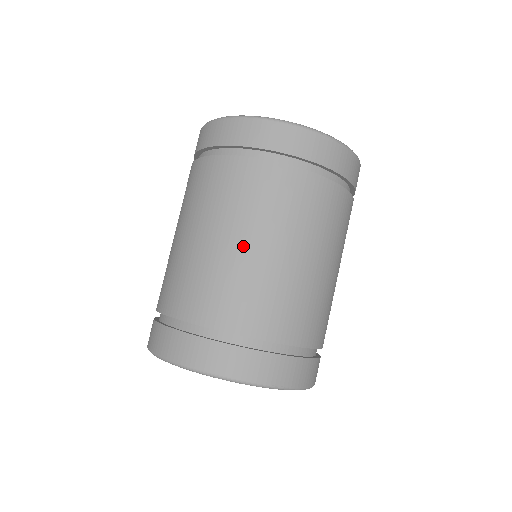
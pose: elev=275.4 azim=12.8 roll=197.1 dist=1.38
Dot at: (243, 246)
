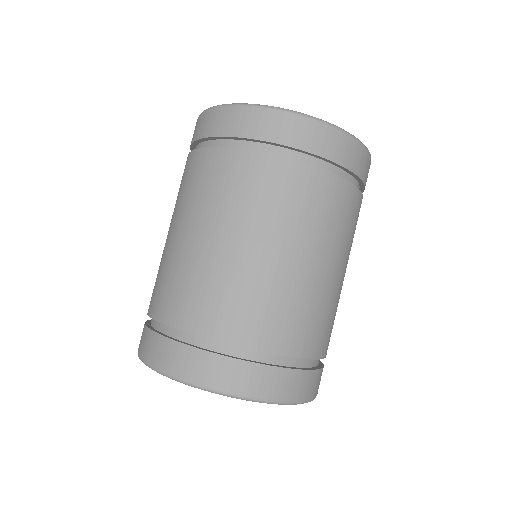
Dot at: (228, 245)
